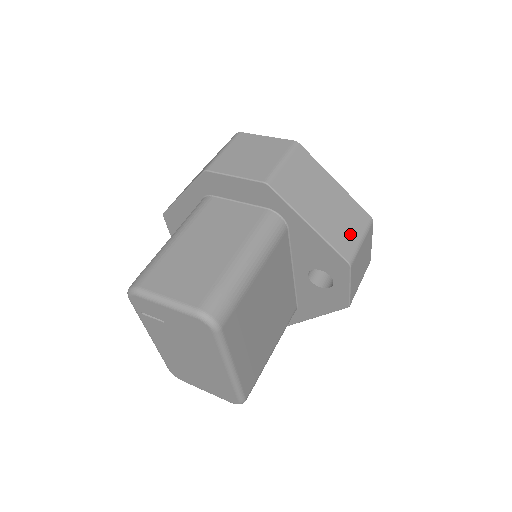
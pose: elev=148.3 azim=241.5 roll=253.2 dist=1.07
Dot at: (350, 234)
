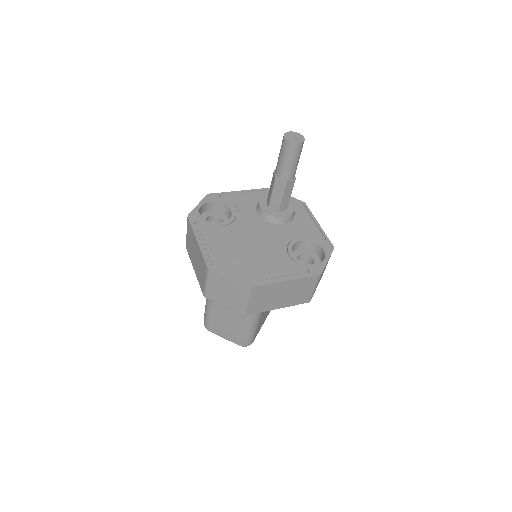
Dot at: (305, 293)
